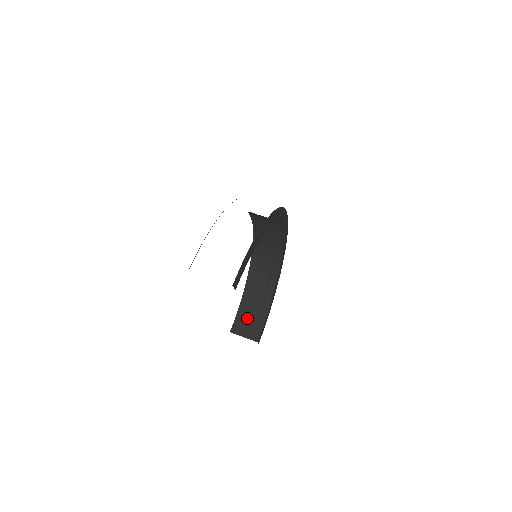
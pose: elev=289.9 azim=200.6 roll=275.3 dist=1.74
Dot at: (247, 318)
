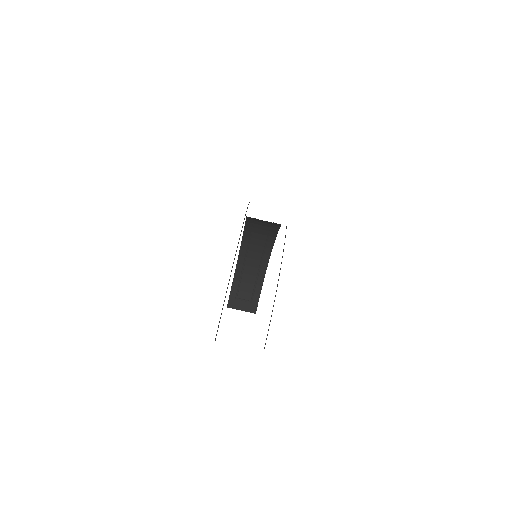
Dot at: (242, 292)
